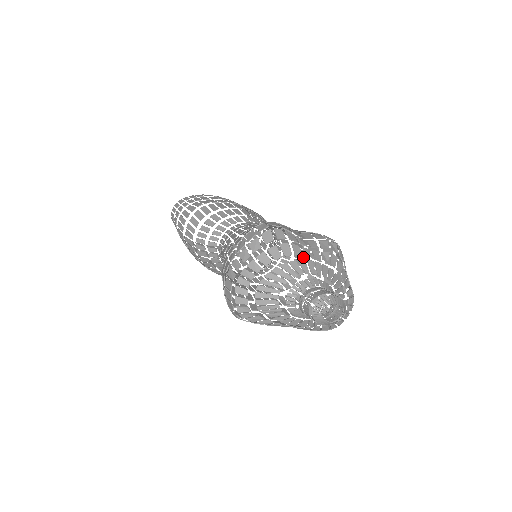
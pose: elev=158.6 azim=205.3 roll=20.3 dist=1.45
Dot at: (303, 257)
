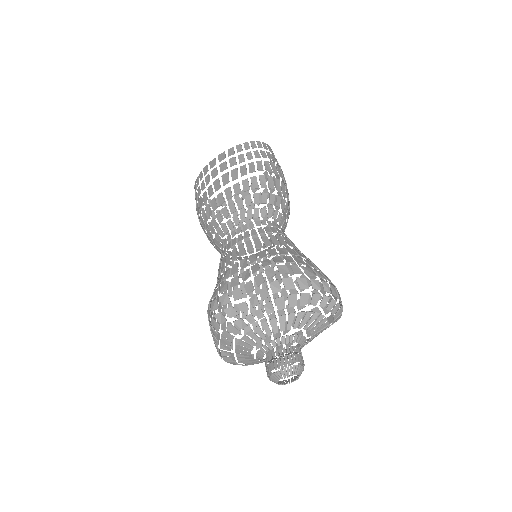
Dot at: (288, 244)
